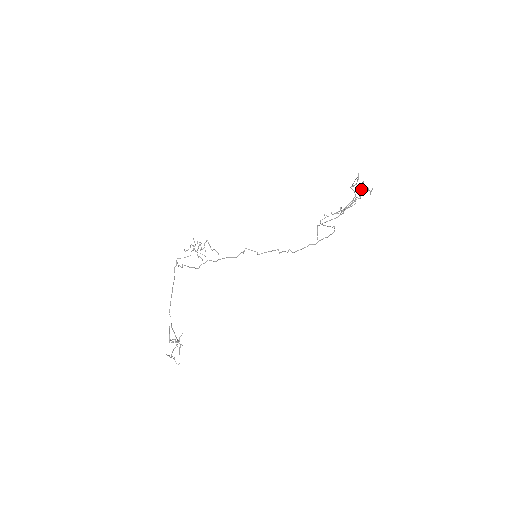
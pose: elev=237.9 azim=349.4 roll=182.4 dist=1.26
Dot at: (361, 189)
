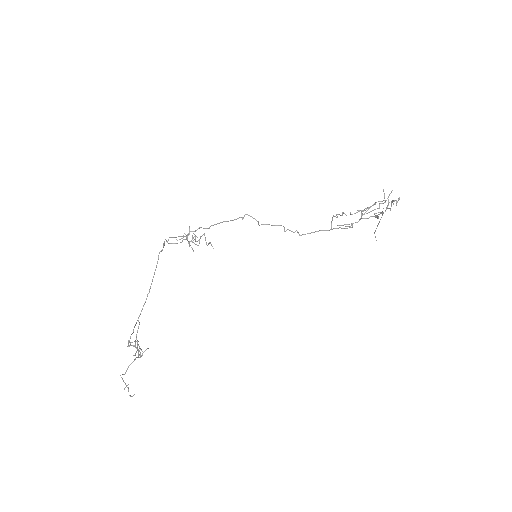
Dot at: (385, 210)
